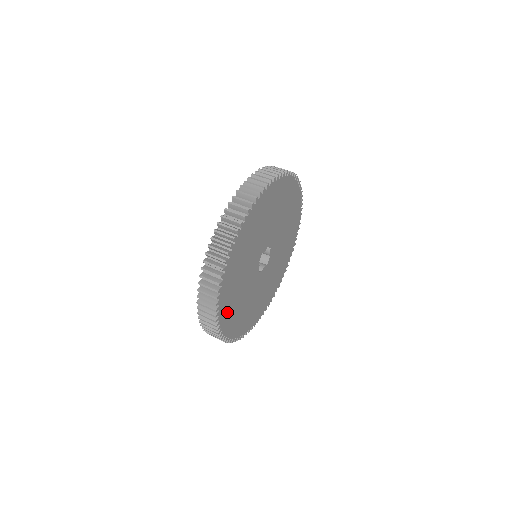
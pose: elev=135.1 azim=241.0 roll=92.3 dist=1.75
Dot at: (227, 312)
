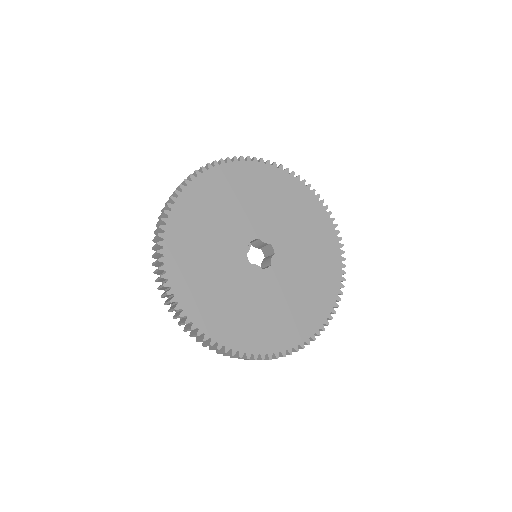
Dot at: (183, 228)
